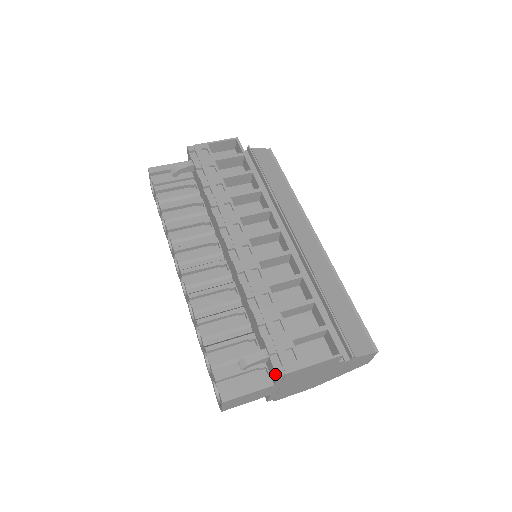
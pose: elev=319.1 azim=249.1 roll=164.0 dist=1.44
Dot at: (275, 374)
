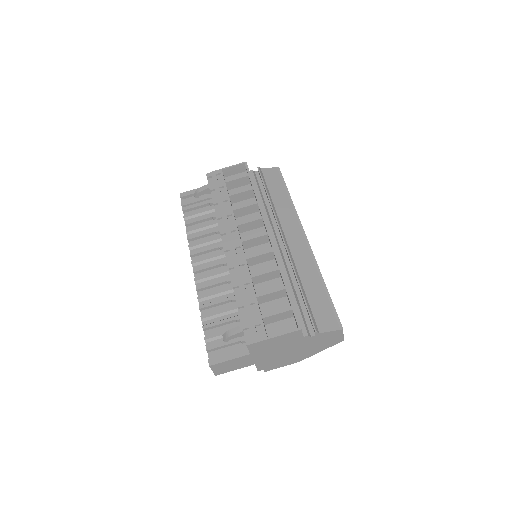
Dot at: (246, 344)
